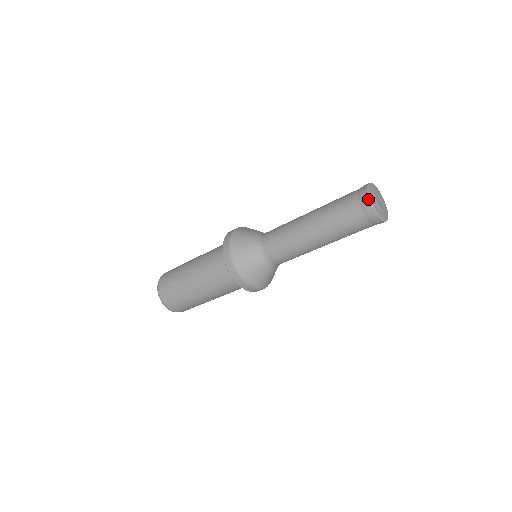
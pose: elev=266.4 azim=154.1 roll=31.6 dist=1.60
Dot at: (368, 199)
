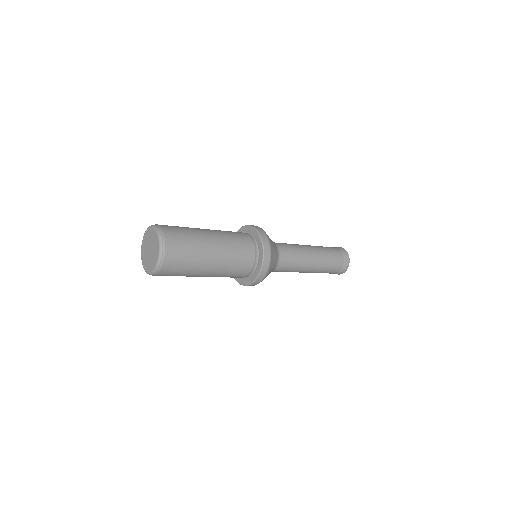
Dot at: (341, 247)
